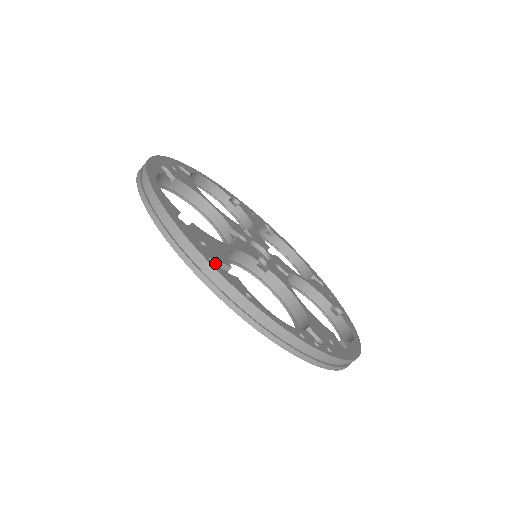
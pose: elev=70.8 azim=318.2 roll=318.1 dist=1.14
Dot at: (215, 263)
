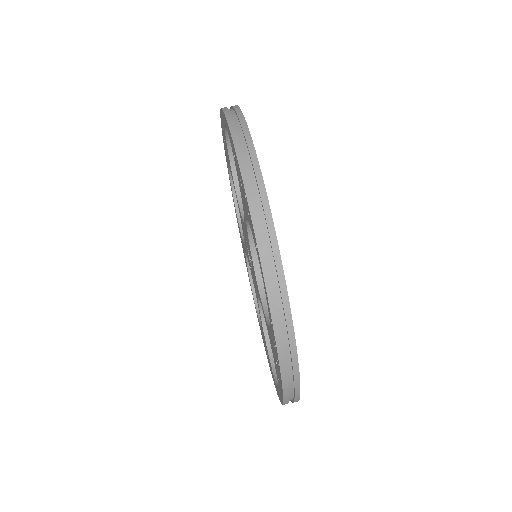
Dot at: occluded
